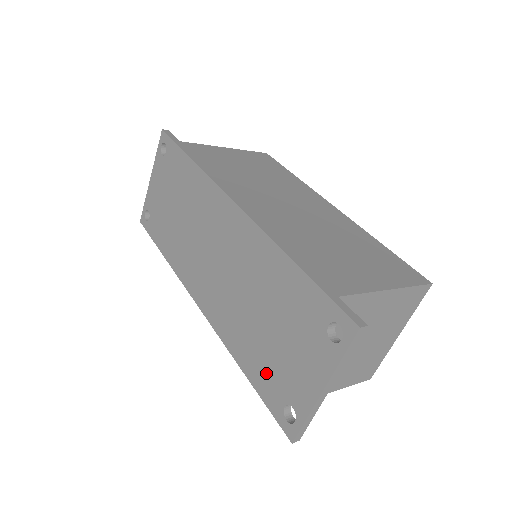
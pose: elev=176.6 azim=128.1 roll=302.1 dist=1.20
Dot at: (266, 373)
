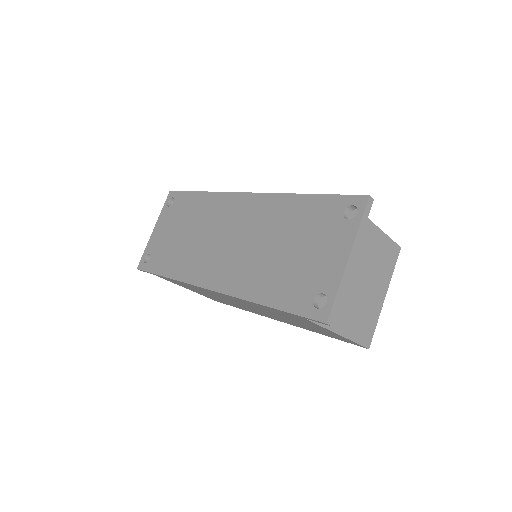
Dot at: (290, 287)
